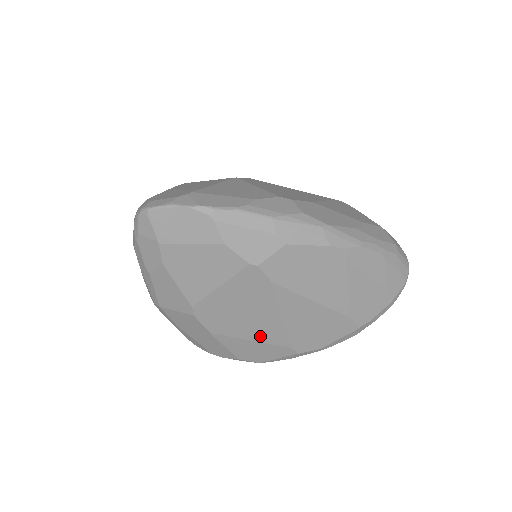
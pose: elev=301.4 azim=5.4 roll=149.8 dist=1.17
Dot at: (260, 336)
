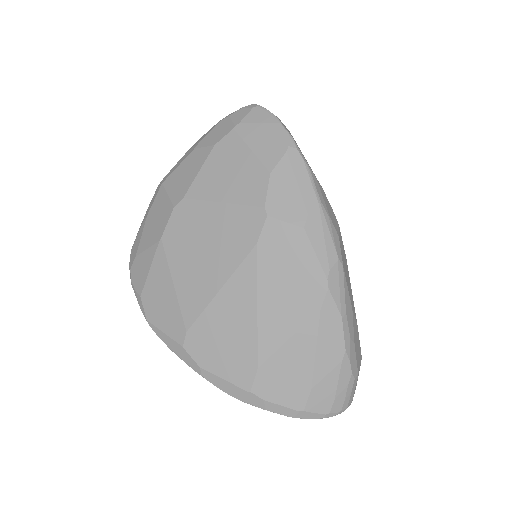
Dot at: (184, 288)
